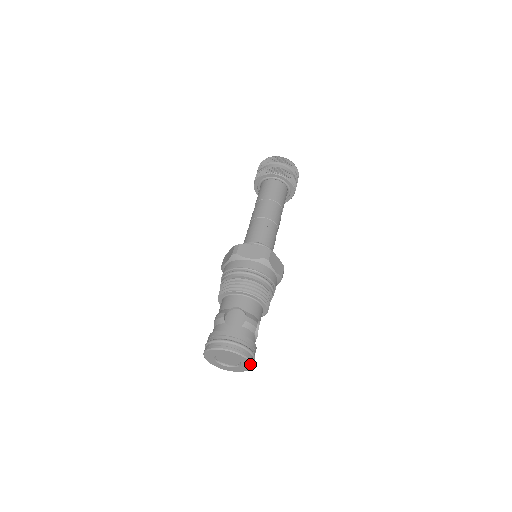
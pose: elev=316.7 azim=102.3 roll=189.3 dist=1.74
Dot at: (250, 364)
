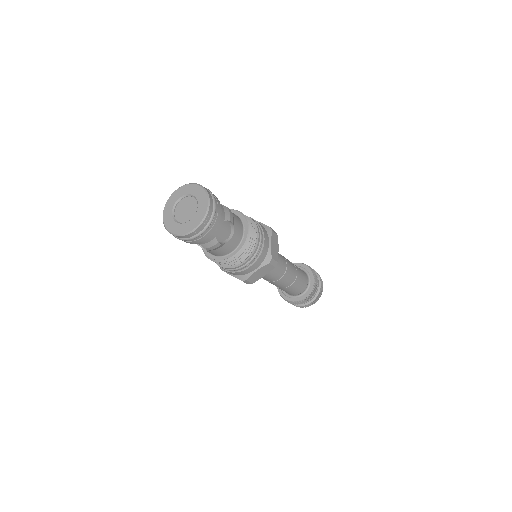
Dot at: (205, 214)
